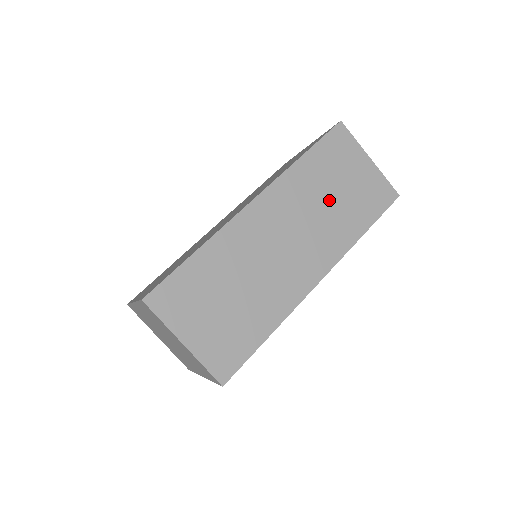
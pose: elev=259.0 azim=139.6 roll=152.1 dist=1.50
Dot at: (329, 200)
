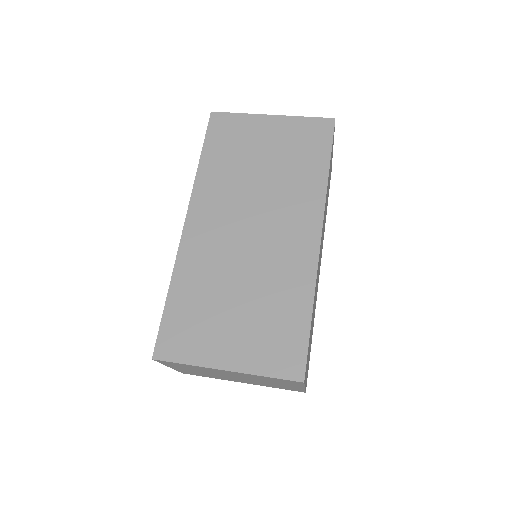
Dot at: occluded
